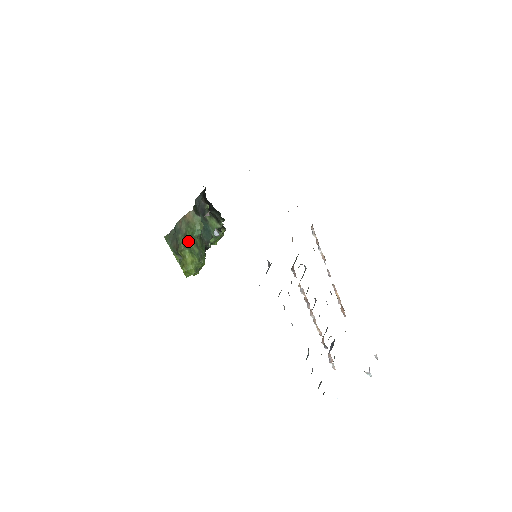
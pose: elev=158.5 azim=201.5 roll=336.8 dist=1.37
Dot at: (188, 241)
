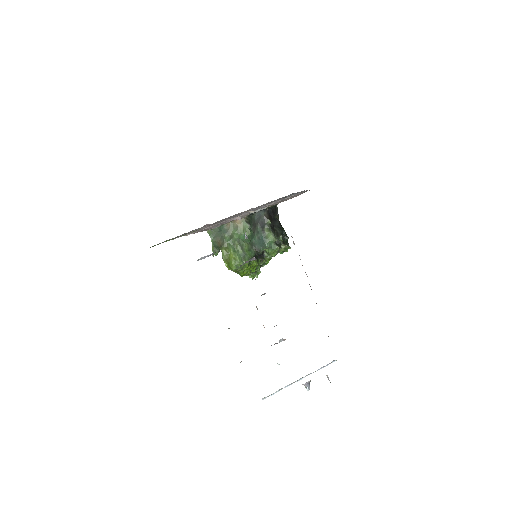
Dot at: (235, 242)
